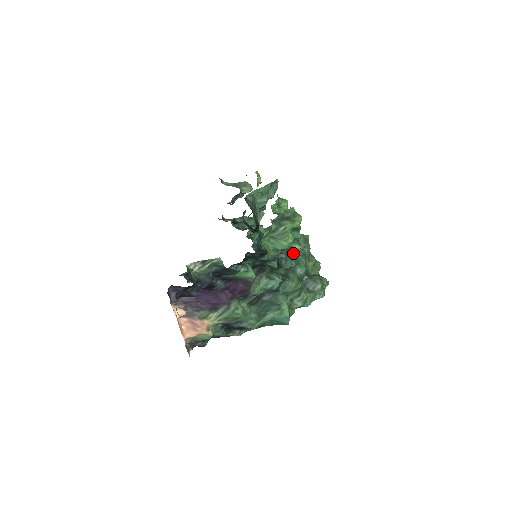
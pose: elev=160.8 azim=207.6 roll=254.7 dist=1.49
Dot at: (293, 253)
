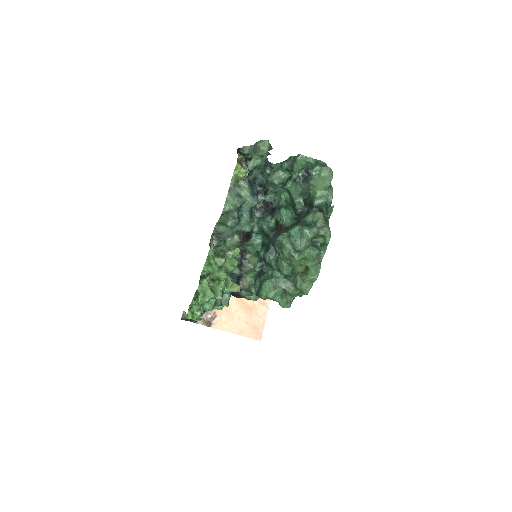
Dot at: (278, 254)
